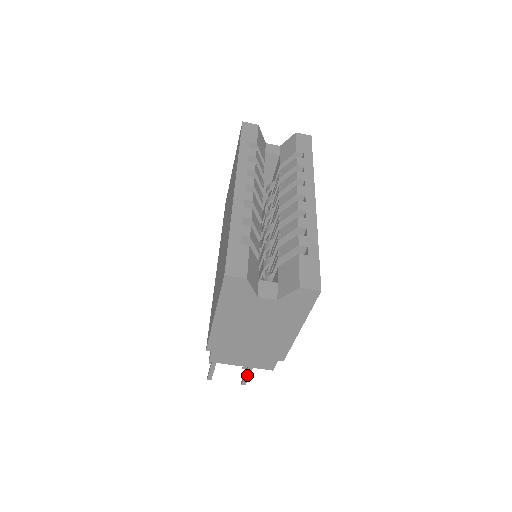
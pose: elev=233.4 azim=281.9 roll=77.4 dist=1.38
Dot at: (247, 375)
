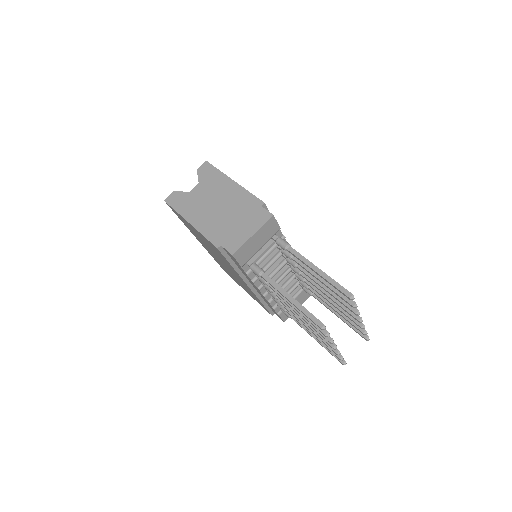
Dot at: (332, 282)
